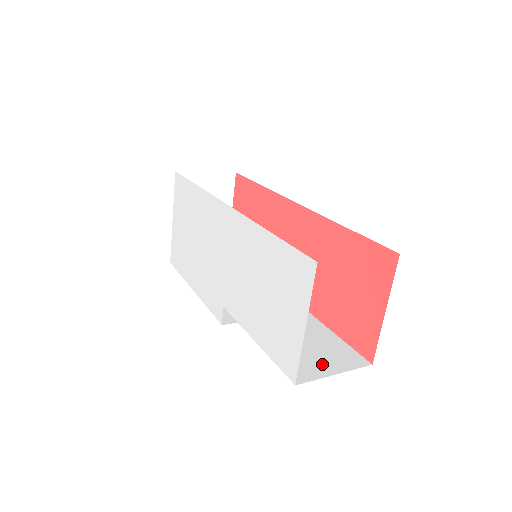
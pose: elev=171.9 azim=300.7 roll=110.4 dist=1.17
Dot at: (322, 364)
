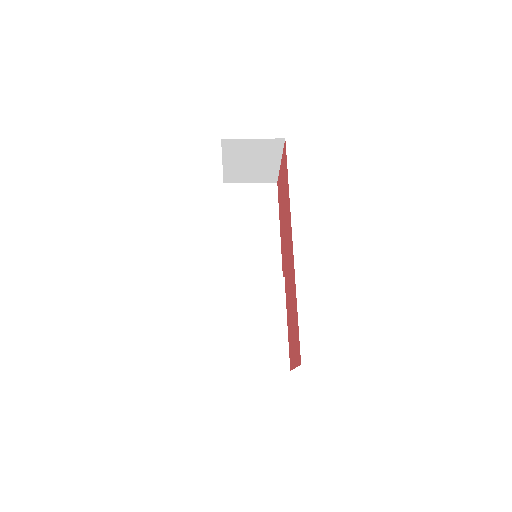
Dot at: (257, 360)
